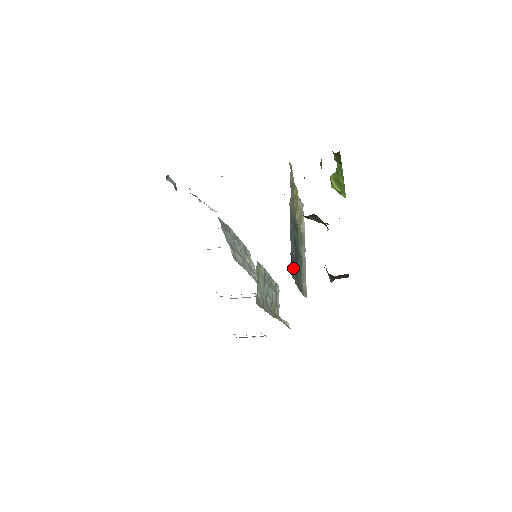
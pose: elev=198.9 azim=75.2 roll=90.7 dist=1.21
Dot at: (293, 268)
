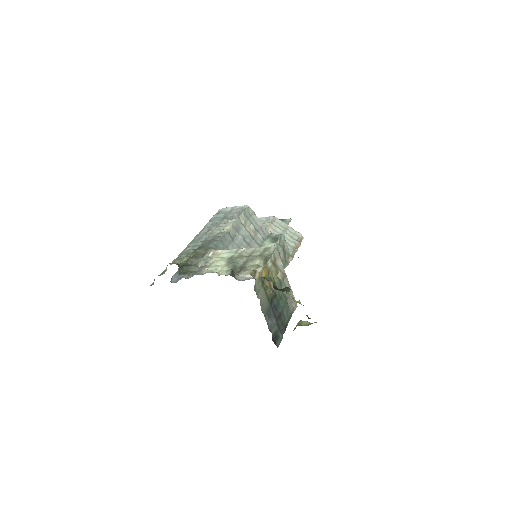
Dot at: (277, 338)
